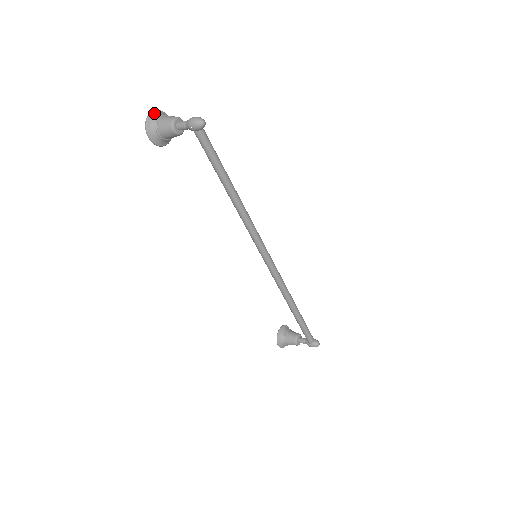
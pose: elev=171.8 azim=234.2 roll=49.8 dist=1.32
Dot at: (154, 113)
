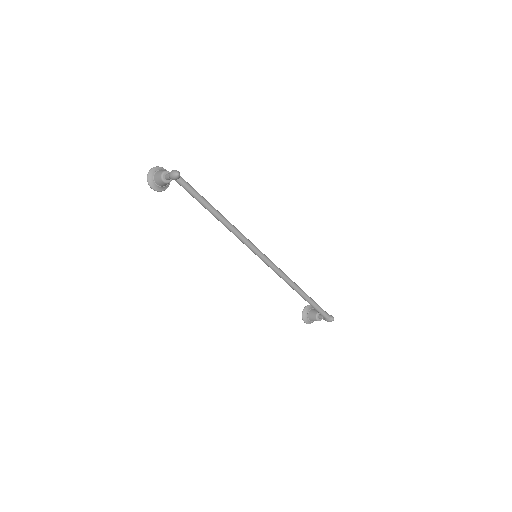
Dot at: (152, 170)
